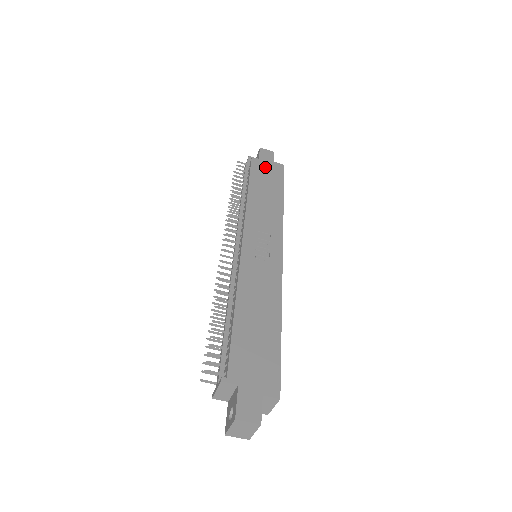
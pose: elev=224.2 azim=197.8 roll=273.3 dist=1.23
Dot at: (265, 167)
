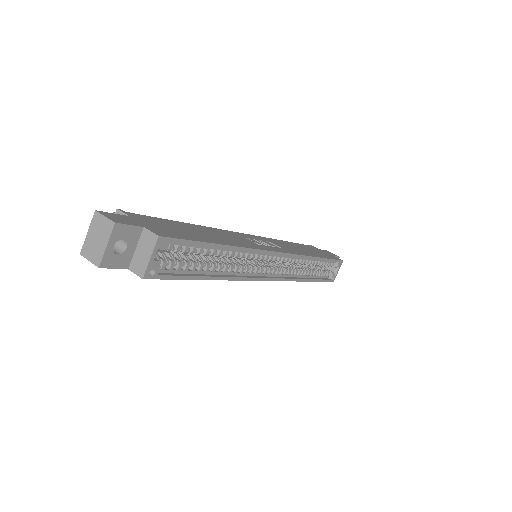
Dot at: (320, 251)
